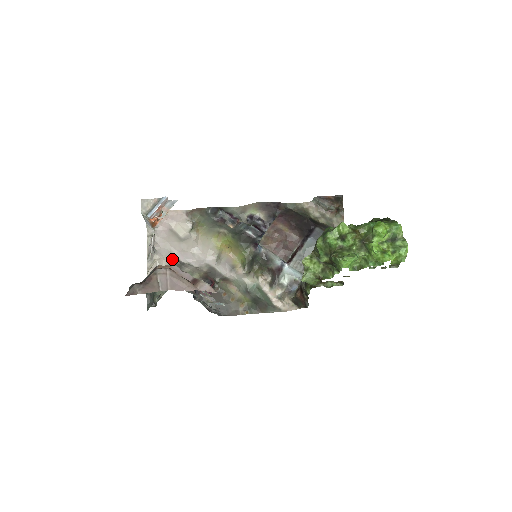
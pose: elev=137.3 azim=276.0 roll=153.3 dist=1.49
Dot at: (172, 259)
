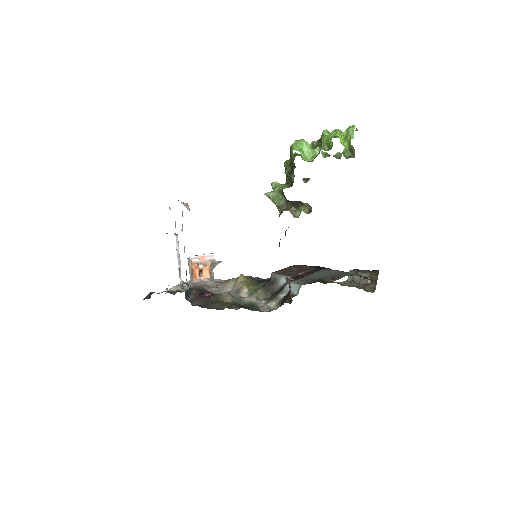
Dot at: occluded
